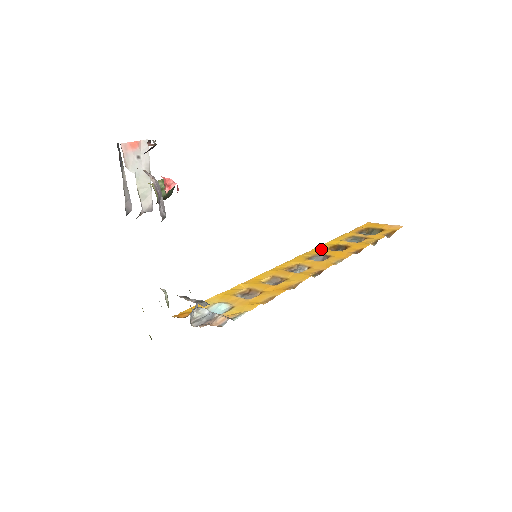
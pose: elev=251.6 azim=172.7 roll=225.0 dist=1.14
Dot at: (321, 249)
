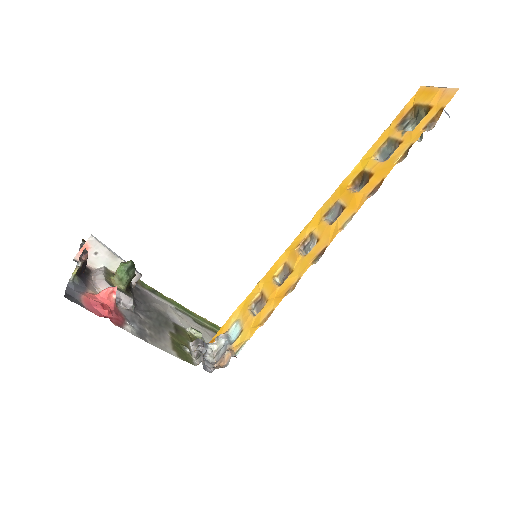
Dot at: (343, 189)
